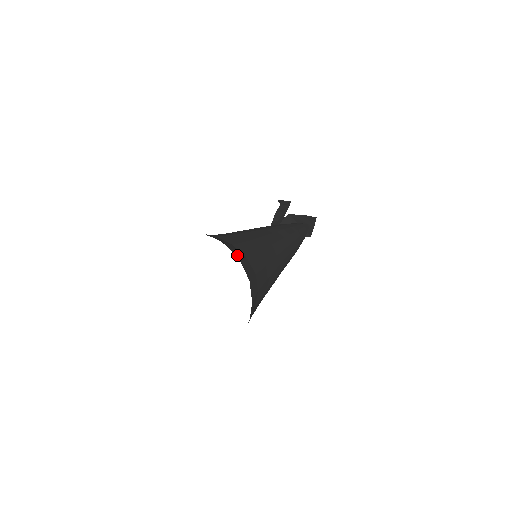
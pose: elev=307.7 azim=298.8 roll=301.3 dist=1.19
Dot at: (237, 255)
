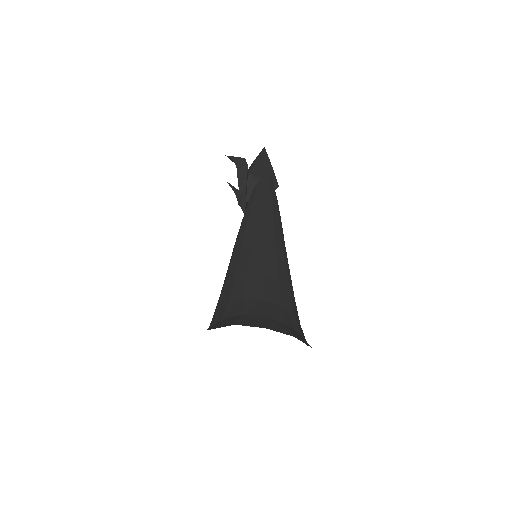
Dot at: (280, 319)
